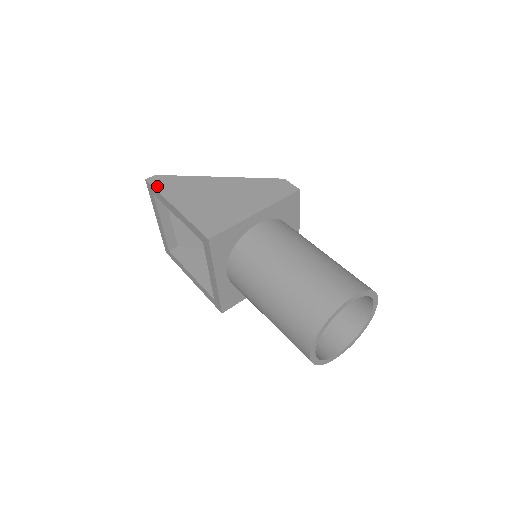
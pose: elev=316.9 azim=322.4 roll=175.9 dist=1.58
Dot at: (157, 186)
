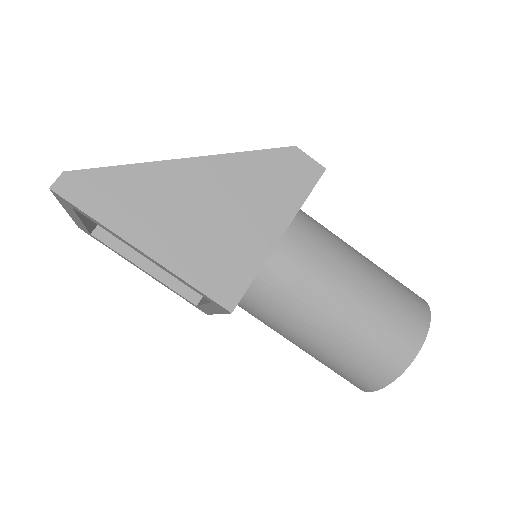
Dot at: (84, 204)
